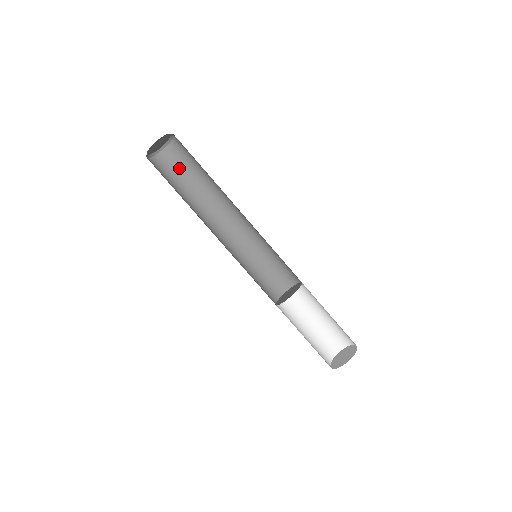
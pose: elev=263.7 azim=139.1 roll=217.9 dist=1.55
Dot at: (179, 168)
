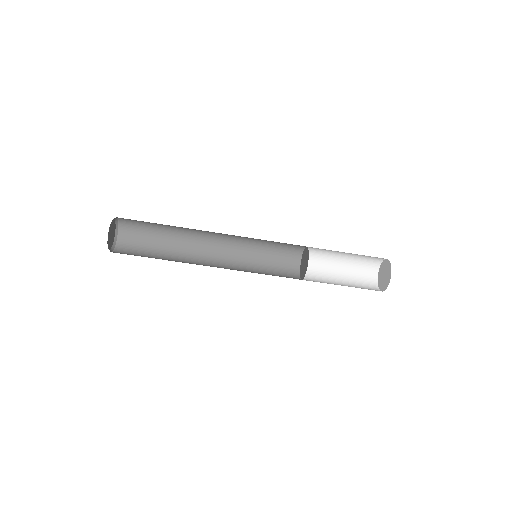
Dot at: (142, 221)
